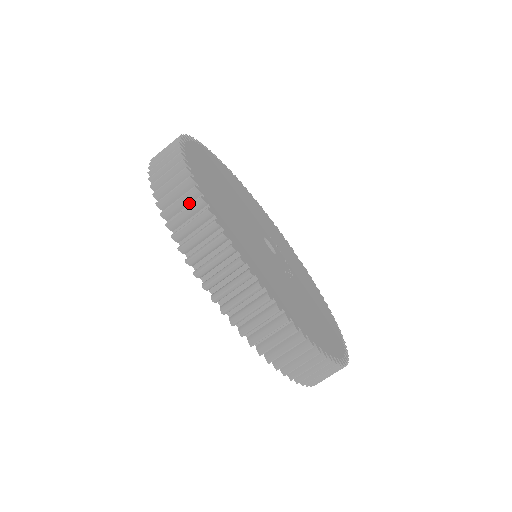
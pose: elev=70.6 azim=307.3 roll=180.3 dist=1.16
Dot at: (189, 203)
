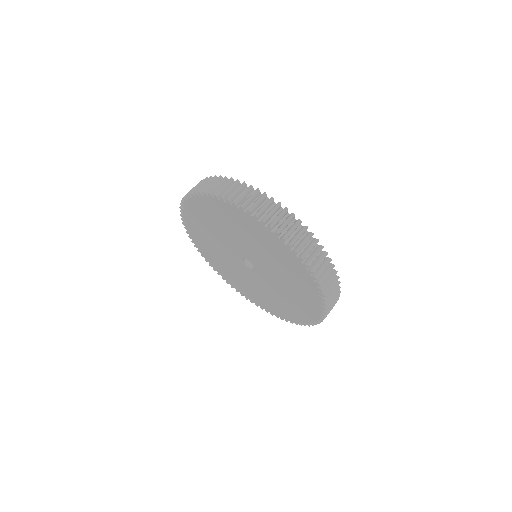
Dot at: occluded
